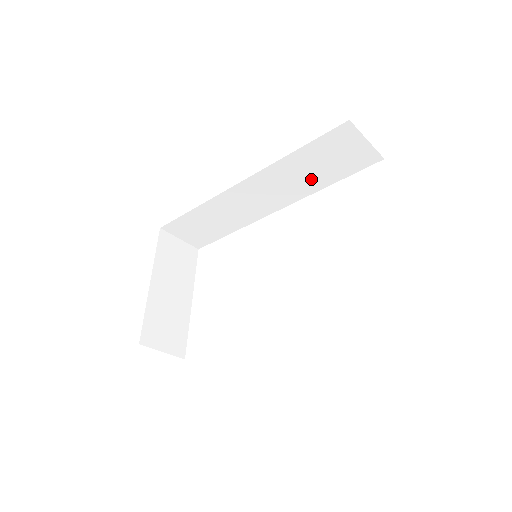
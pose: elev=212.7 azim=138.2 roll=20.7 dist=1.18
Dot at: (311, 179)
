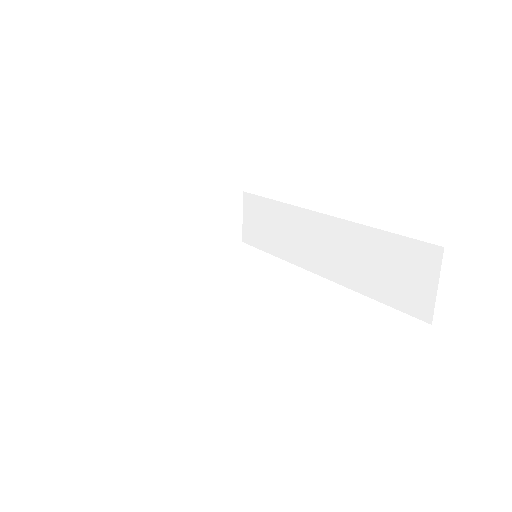
Dot at: (364, 273)
